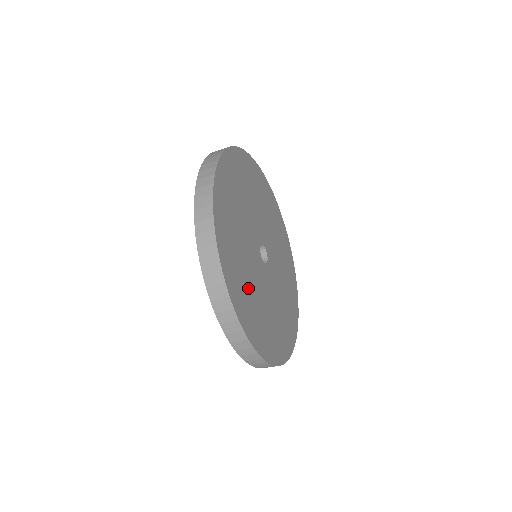
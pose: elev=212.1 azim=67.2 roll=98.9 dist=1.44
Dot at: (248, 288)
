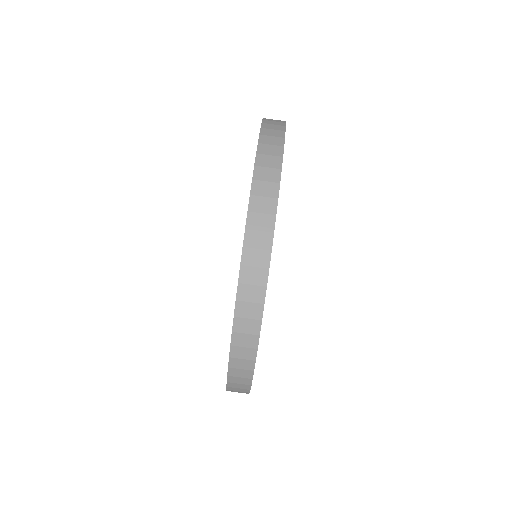
Dot at: occluded
